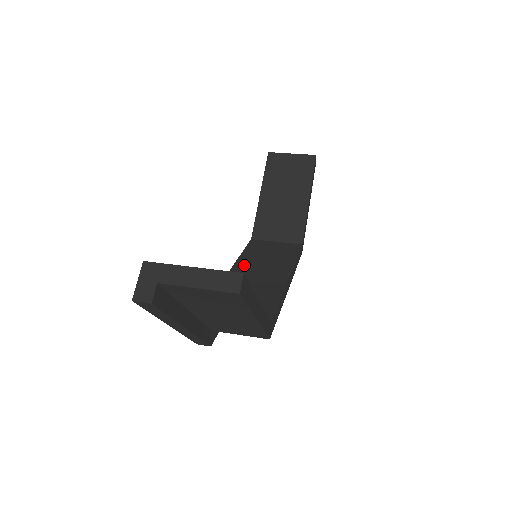
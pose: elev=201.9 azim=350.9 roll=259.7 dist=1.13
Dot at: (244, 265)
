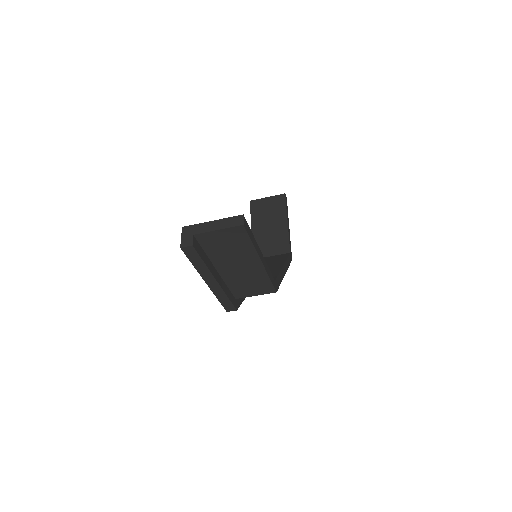
Dot at: occluded
